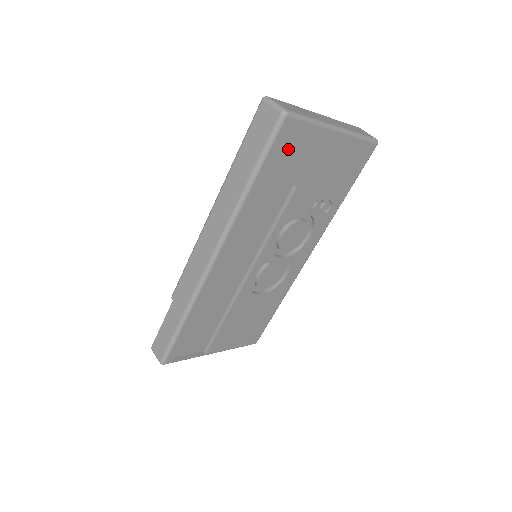
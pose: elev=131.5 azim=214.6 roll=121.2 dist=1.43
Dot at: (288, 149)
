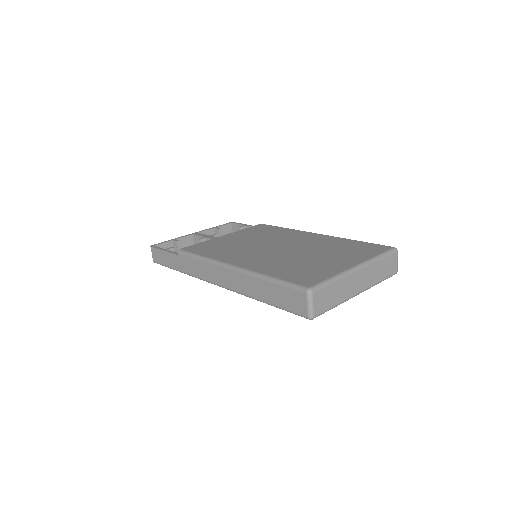
Dot at: occluded
